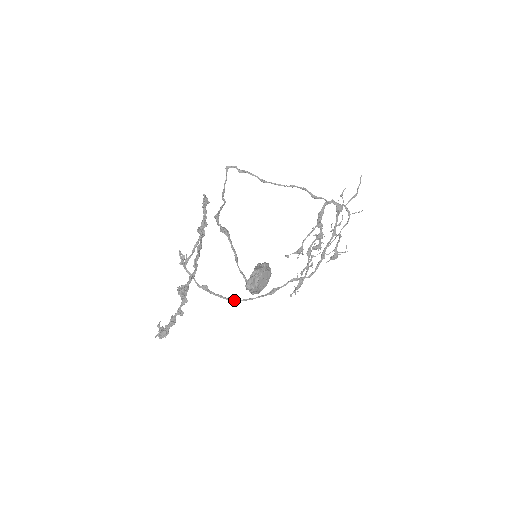
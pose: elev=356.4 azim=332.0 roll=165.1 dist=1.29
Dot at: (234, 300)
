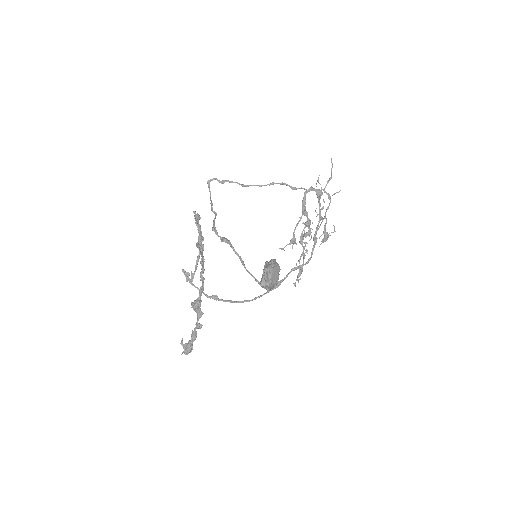
Dot at: occluded
